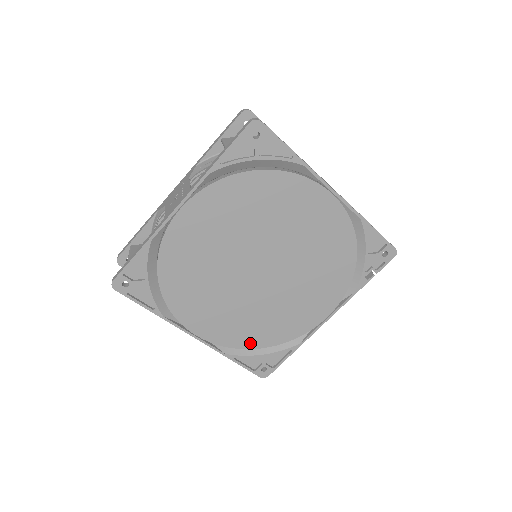
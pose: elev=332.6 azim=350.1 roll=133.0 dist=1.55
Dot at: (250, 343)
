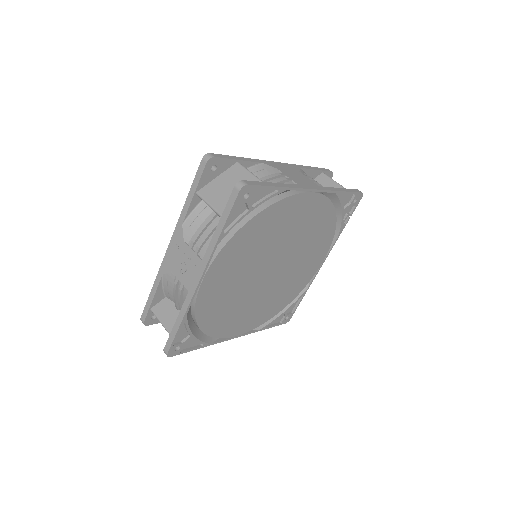
Dot at: (274, 313)
